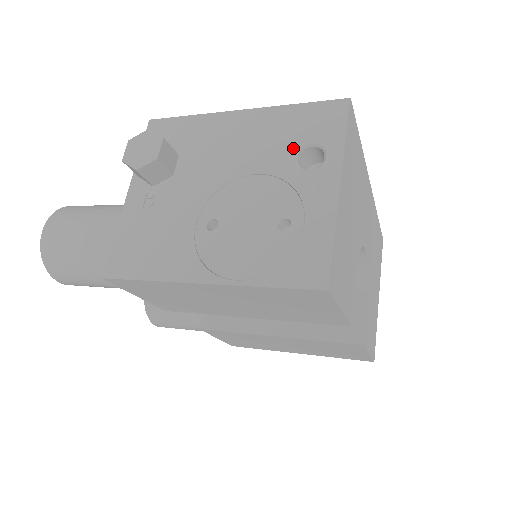
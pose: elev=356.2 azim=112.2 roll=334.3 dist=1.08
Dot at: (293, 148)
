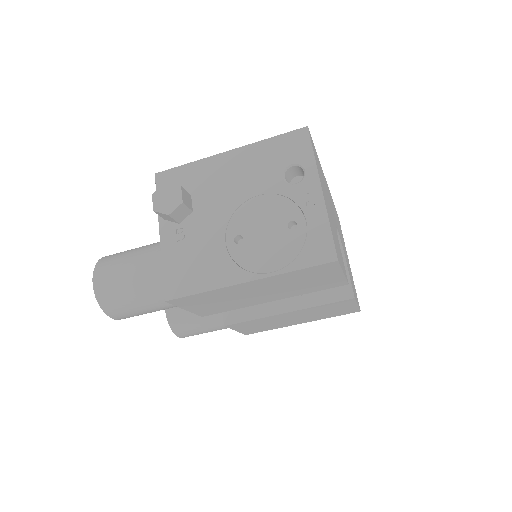
Dot at: (279, 171)
